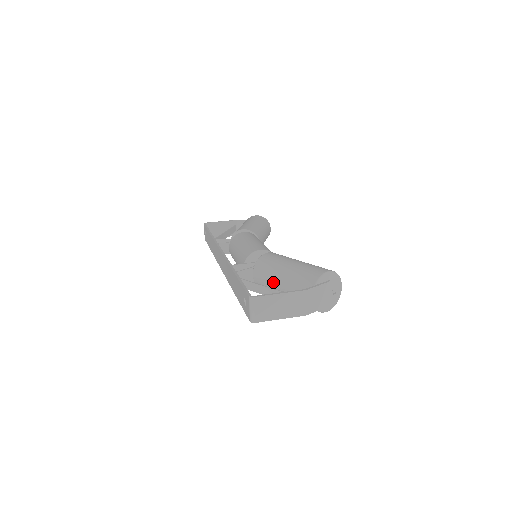
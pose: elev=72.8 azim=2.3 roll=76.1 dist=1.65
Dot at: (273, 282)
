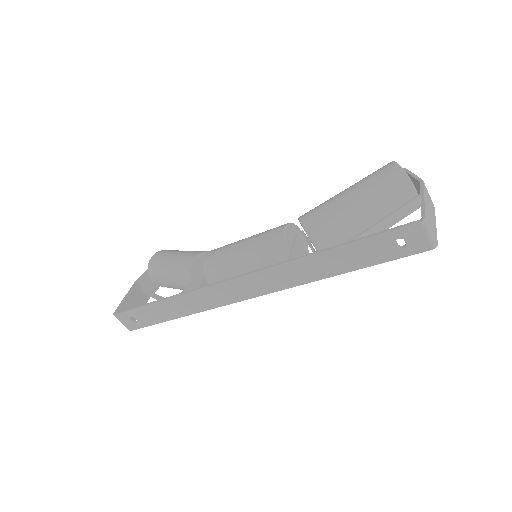
Dot at: (353, 227)
